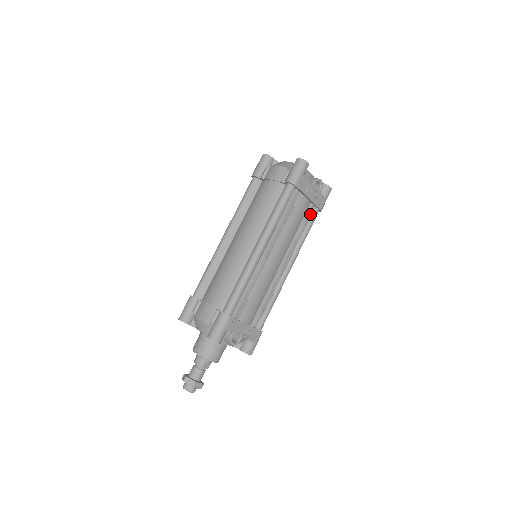
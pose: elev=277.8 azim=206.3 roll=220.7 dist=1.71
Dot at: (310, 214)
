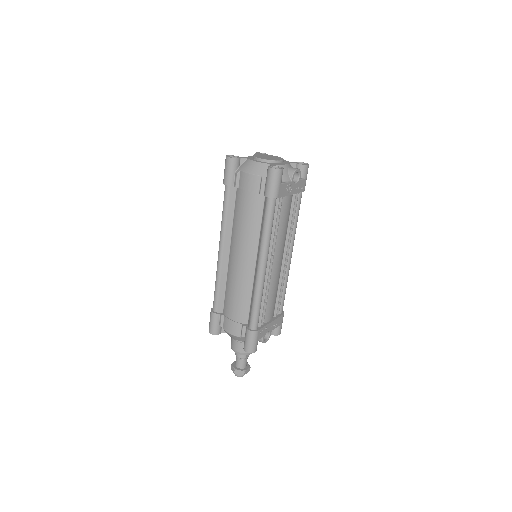
Dot at: (295, 202)
